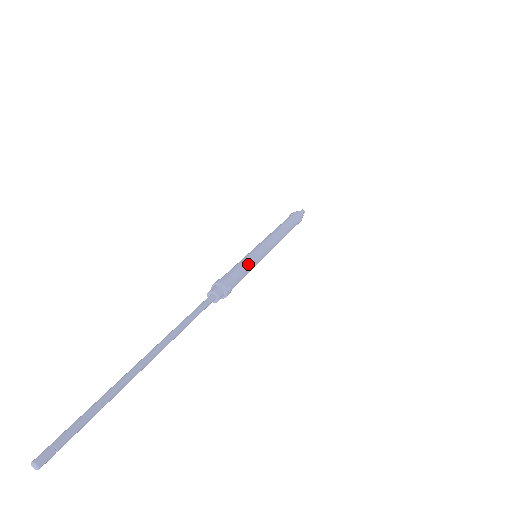
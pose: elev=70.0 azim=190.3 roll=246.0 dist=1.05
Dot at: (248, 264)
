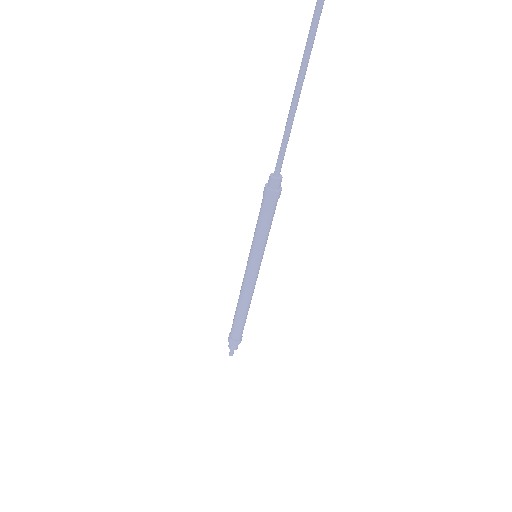
Dot at: occluded
